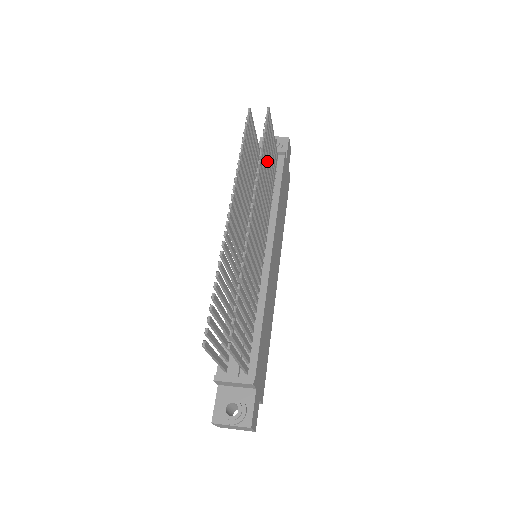
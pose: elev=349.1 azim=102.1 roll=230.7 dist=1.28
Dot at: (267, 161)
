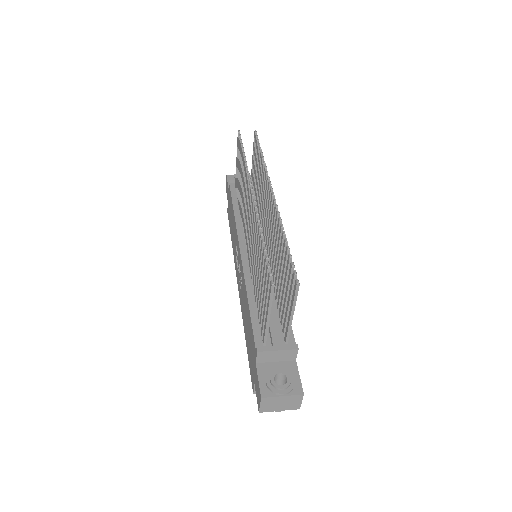
Dot at: occluded
